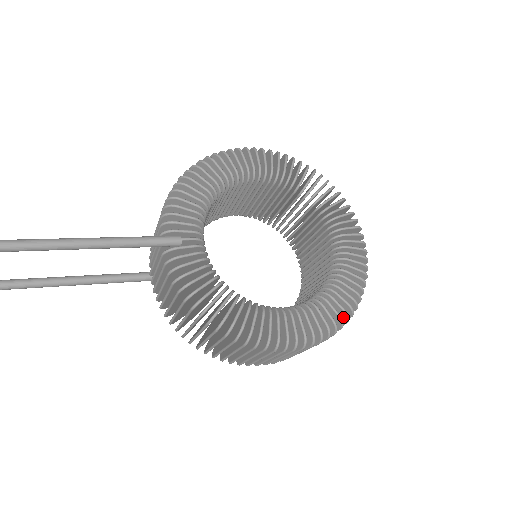
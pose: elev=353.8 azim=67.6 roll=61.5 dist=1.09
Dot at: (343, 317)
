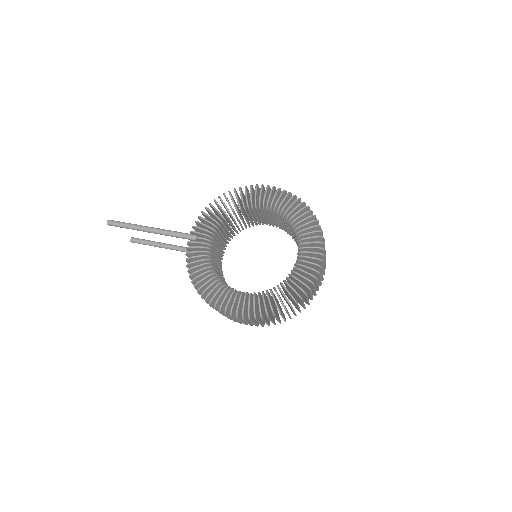
Dot at: (278, 309)
